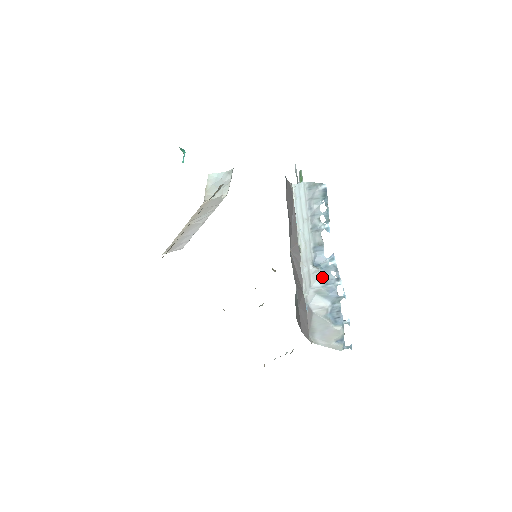
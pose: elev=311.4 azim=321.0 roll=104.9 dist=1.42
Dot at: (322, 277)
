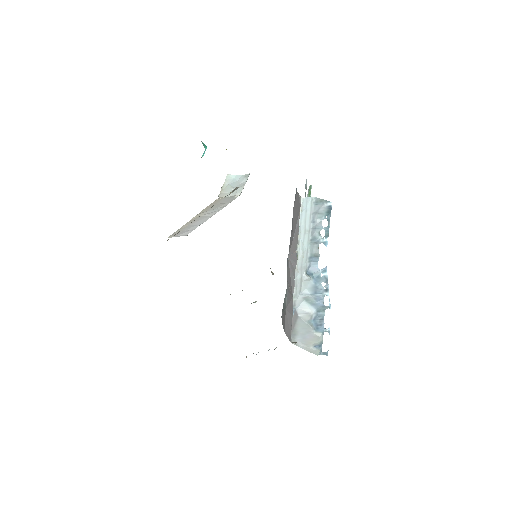
Dot at: (312, 286)
